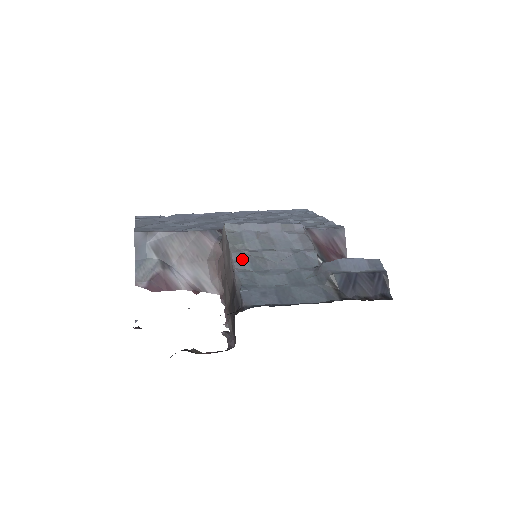
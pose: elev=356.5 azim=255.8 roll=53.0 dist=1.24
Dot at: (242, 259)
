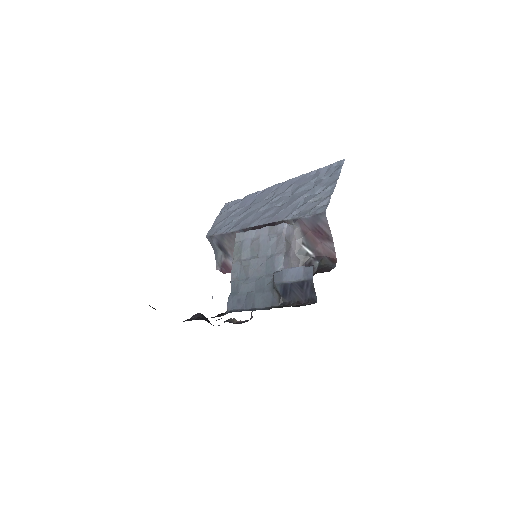
Dot at: (236, 269)
